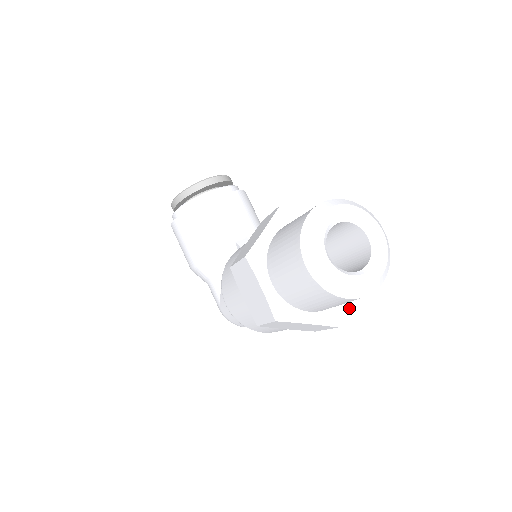
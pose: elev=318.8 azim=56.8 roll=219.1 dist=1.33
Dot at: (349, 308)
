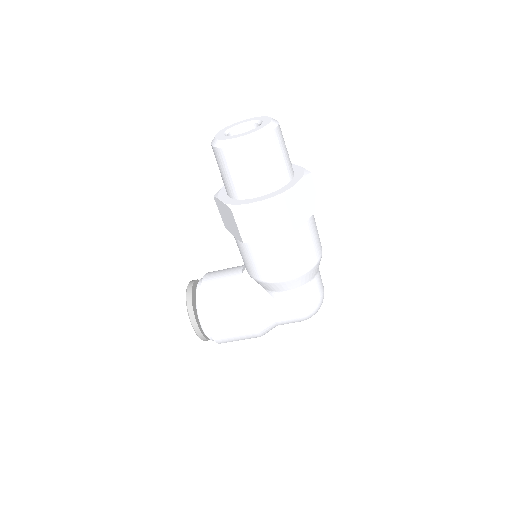
Dot at: (301, 167)
